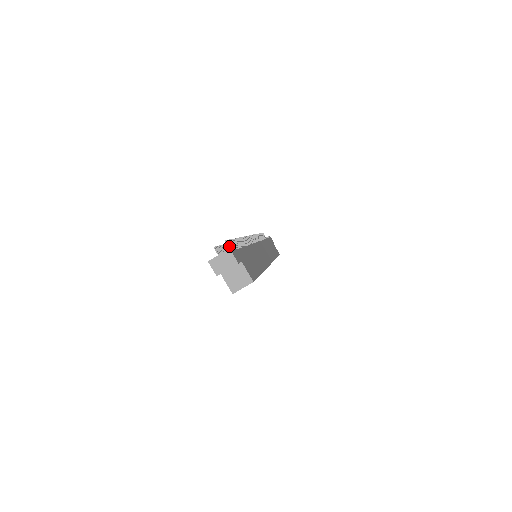
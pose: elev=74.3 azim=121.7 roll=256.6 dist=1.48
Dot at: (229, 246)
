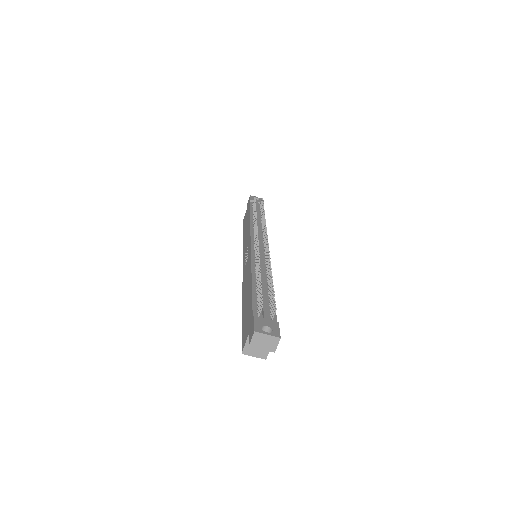
Dot at: (273, 311)
